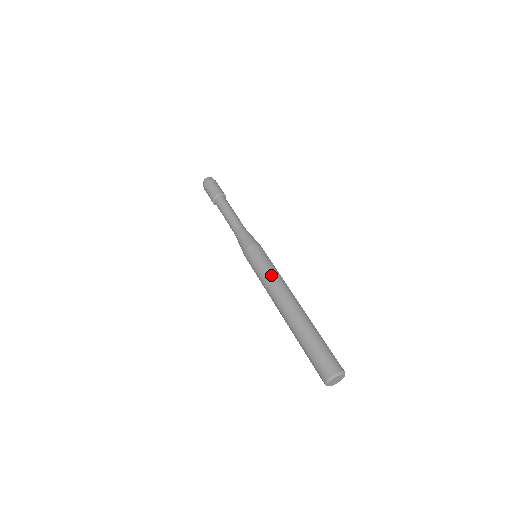
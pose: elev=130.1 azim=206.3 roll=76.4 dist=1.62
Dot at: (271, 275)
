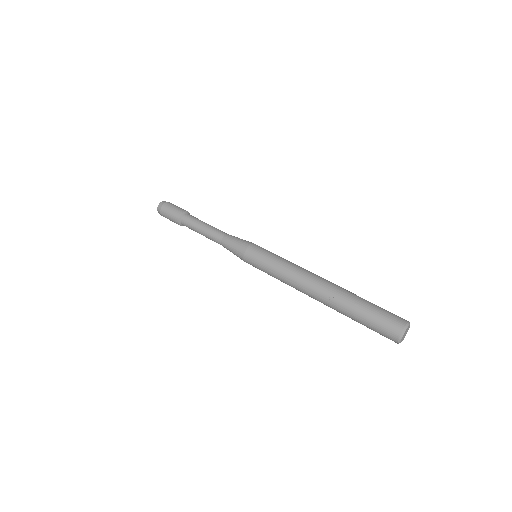
Dot at: (291, 262)
